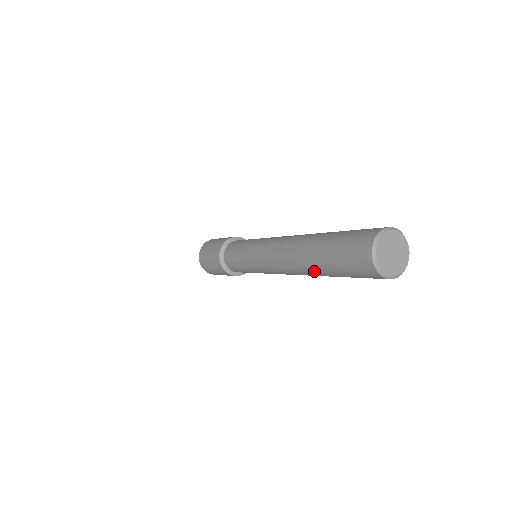
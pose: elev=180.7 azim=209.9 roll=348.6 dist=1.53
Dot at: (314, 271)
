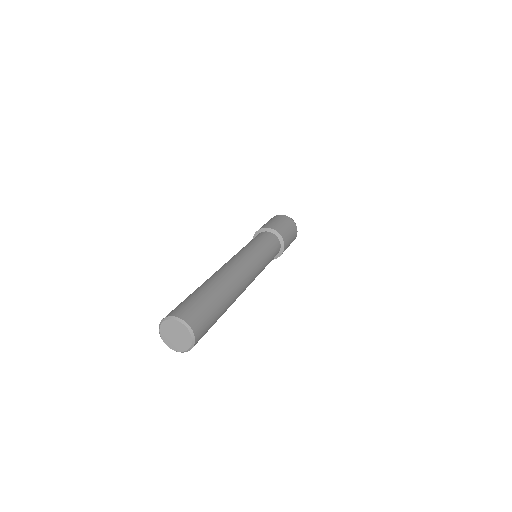
Dot at: occluded
